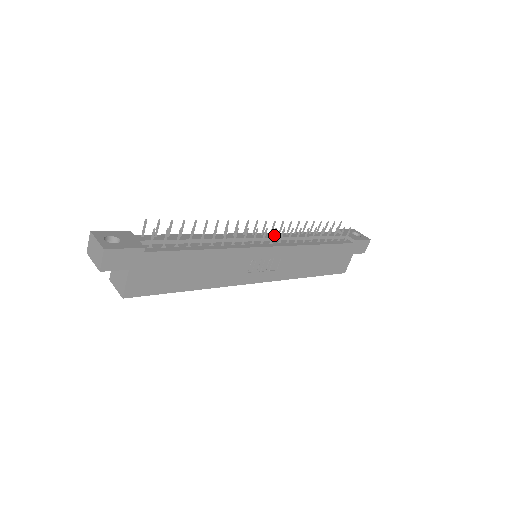
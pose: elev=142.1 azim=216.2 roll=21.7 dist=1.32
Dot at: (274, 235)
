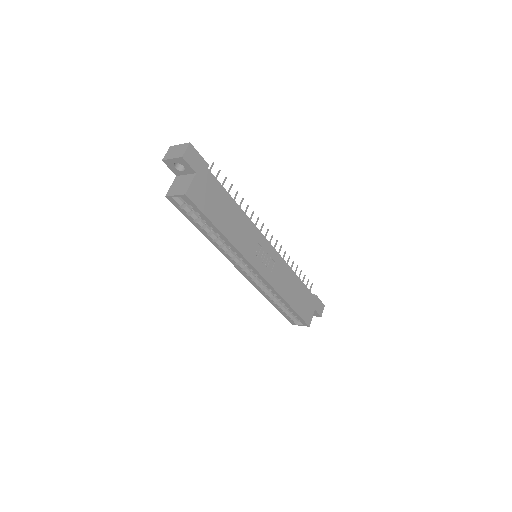
Dot at: occluded
